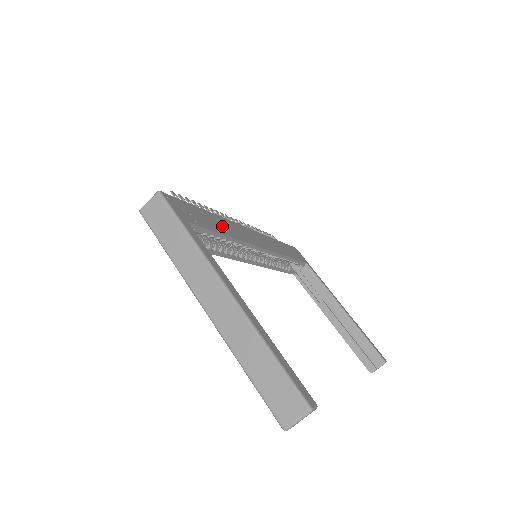
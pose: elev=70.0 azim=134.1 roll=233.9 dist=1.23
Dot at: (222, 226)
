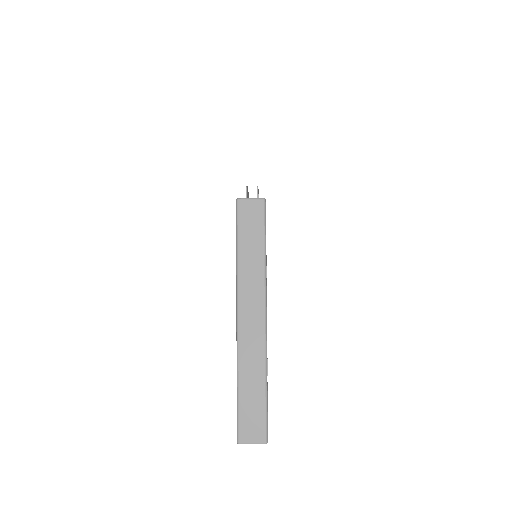
Dot at: occluded
